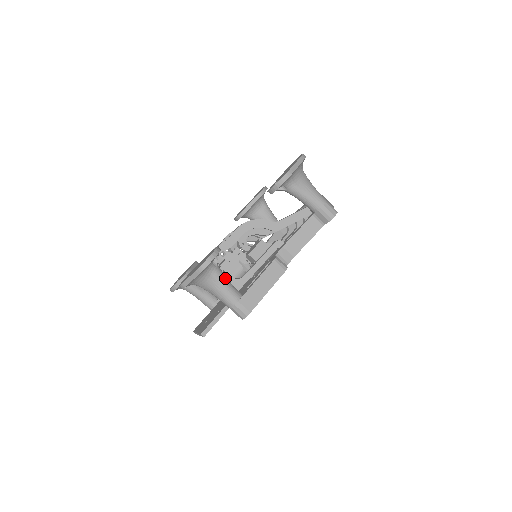
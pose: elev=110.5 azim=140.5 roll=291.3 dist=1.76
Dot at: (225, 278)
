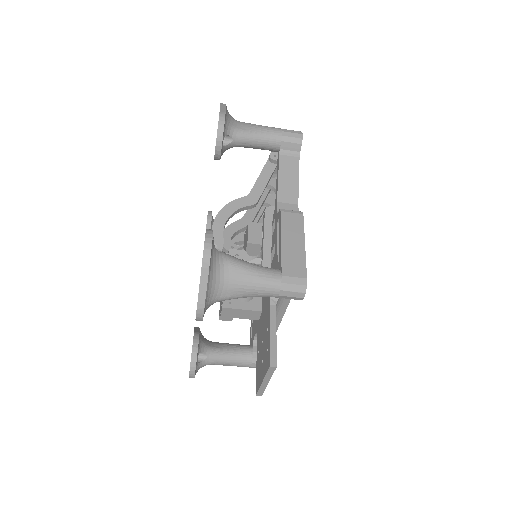
Dot at: (244, 261)
